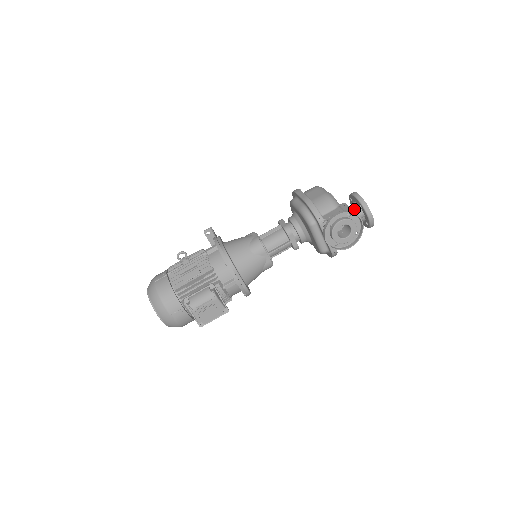
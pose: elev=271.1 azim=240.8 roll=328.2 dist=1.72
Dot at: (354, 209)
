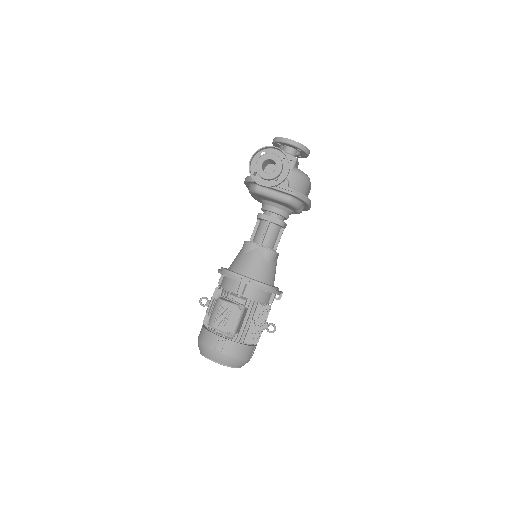
Dot at: occluded
